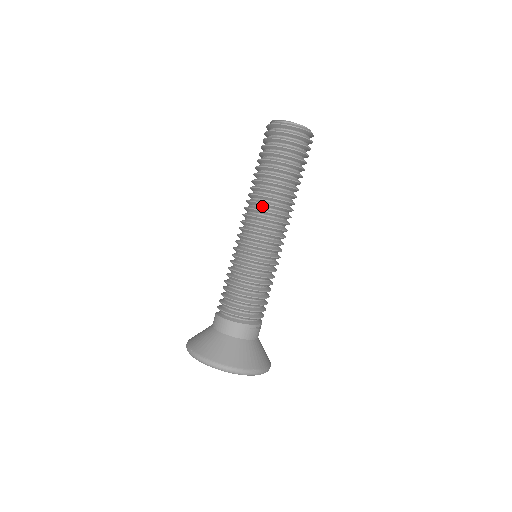
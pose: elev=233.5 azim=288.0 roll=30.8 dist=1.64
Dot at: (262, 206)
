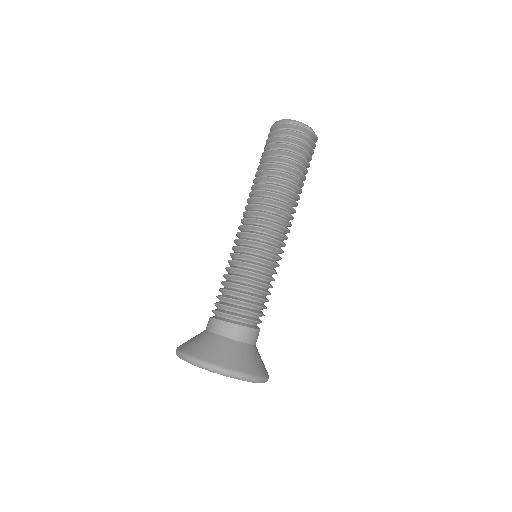
Dot at: (286, 208)
